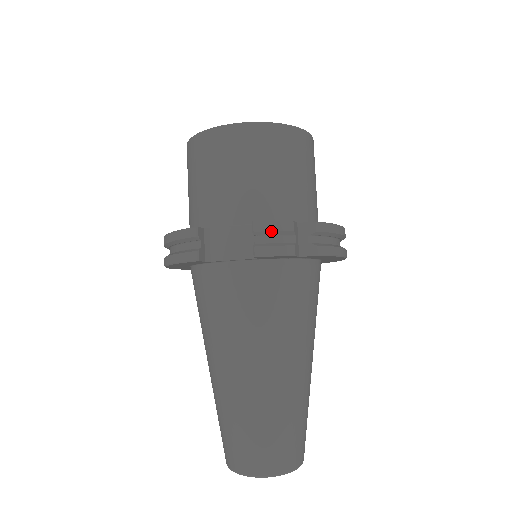
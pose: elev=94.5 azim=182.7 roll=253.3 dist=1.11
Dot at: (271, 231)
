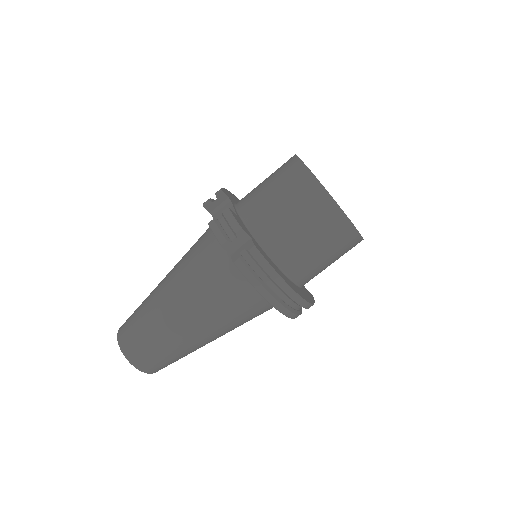
Dot at: (227, 220)
